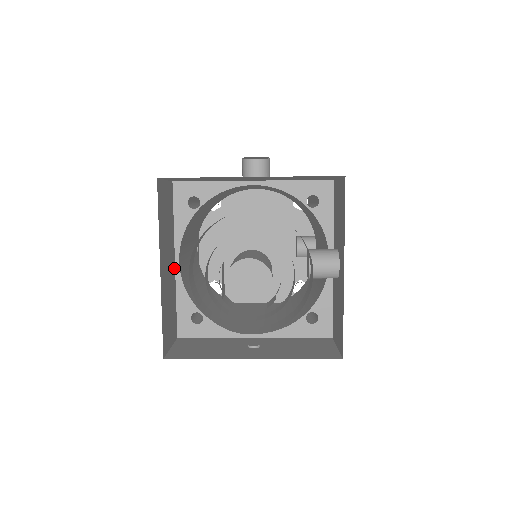
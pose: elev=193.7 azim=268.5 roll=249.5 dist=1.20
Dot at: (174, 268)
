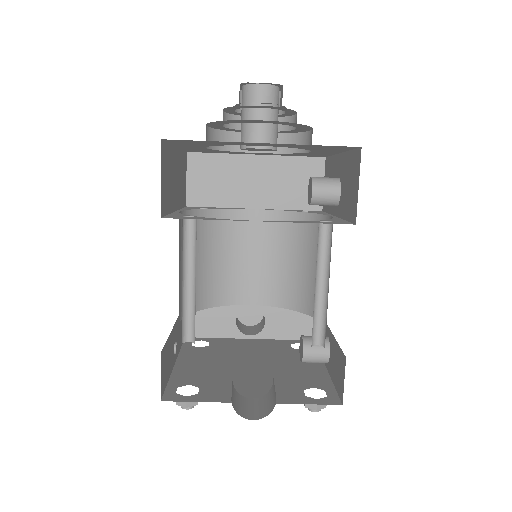
Dot at: (174, 209)
